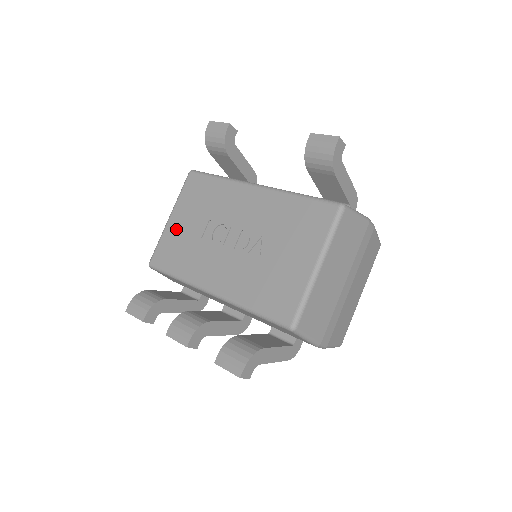
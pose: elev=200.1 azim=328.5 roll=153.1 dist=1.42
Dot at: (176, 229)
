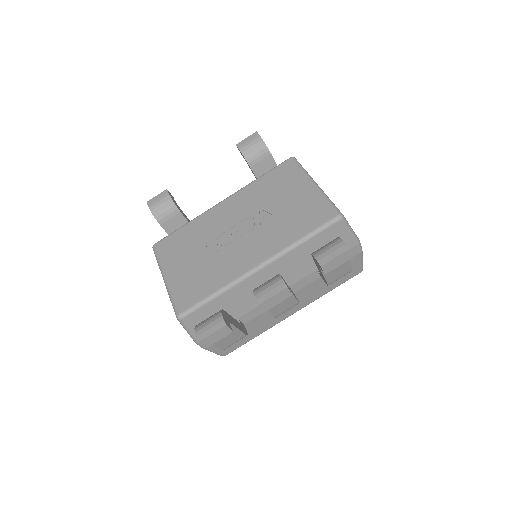
Dot at: (180, 275)
